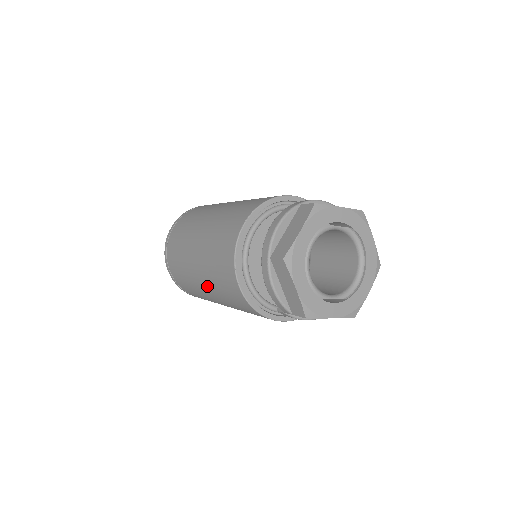
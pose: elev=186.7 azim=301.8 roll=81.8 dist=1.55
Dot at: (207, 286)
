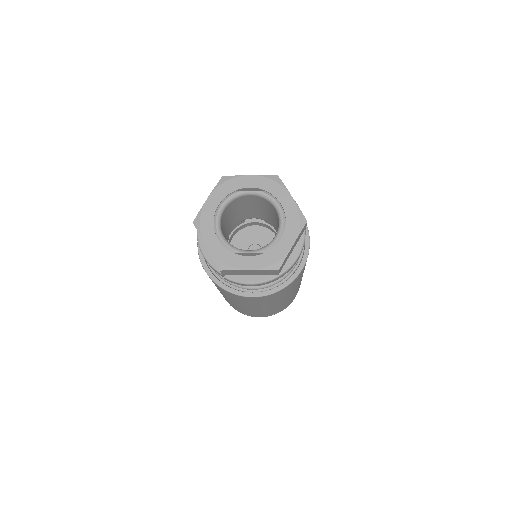
Dot at: occluded
